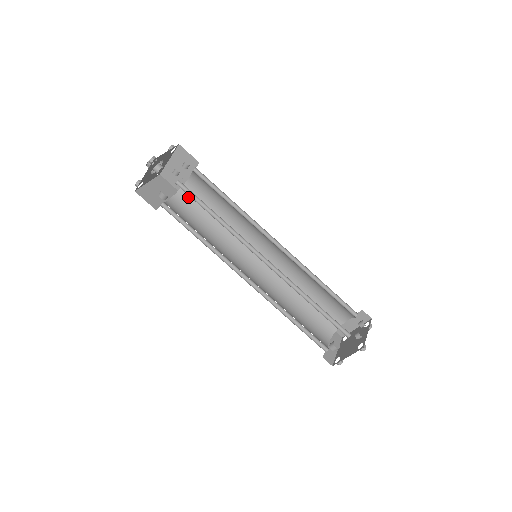
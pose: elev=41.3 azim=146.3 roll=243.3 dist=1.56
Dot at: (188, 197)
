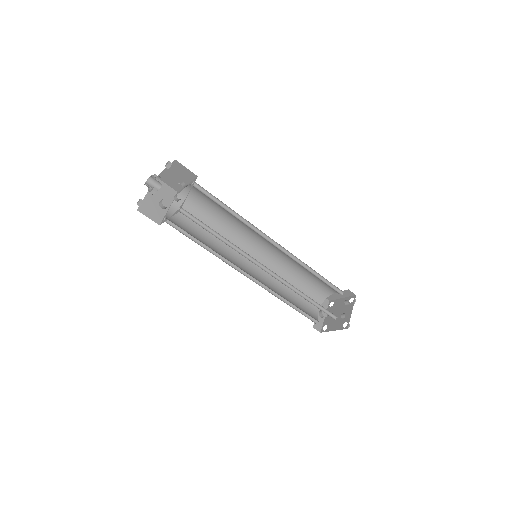
Dot at: (188, 201)
